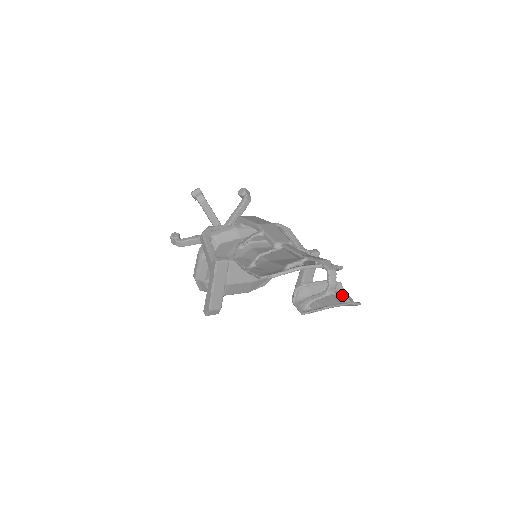
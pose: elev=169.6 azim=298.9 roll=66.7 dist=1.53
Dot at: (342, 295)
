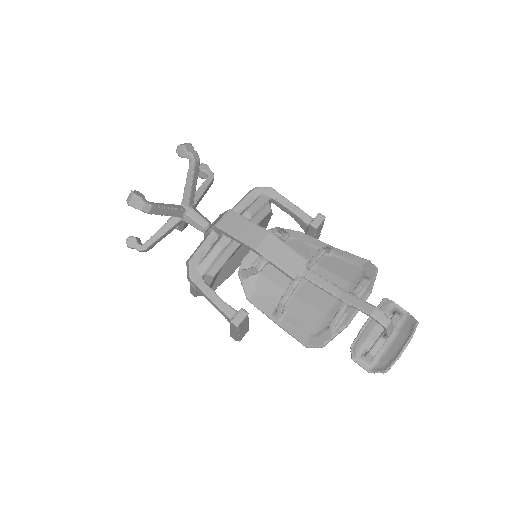
Dot at: occluded
